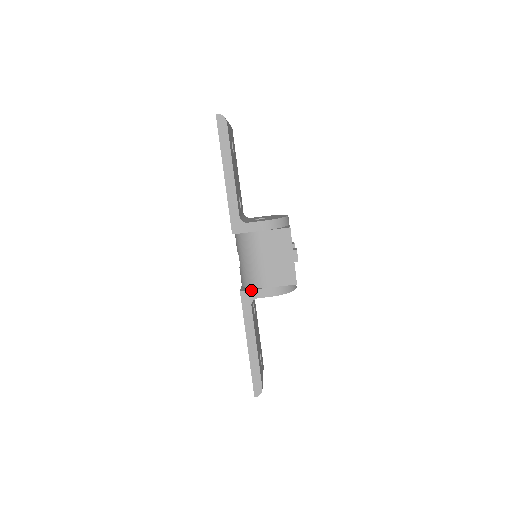
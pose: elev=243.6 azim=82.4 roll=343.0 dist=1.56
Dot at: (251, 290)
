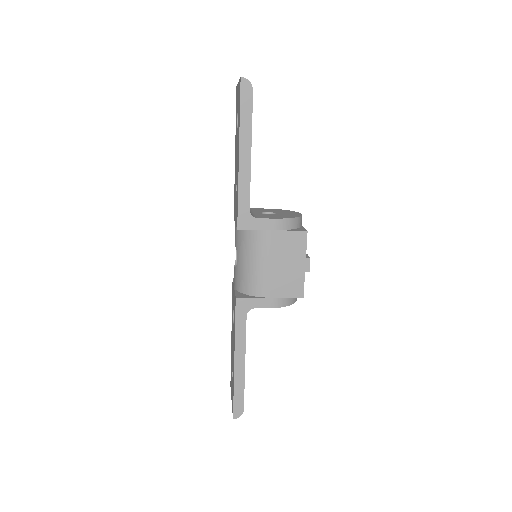
Dot at: (249, 298)
